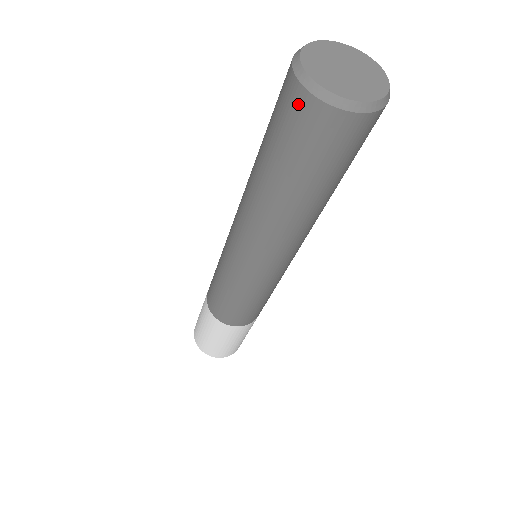
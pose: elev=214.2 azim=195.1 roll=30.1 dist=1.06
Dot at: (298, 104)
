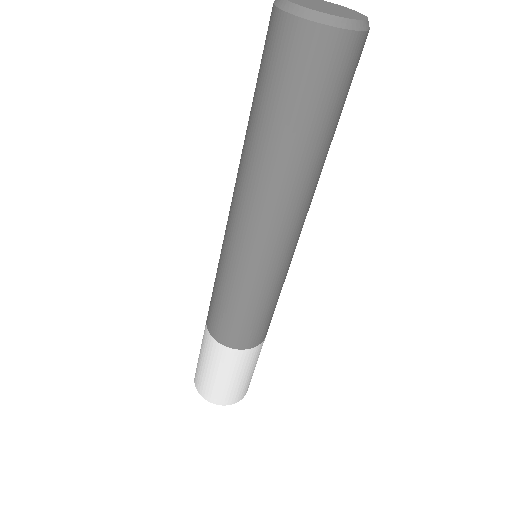
Dot at: (286, 34)
